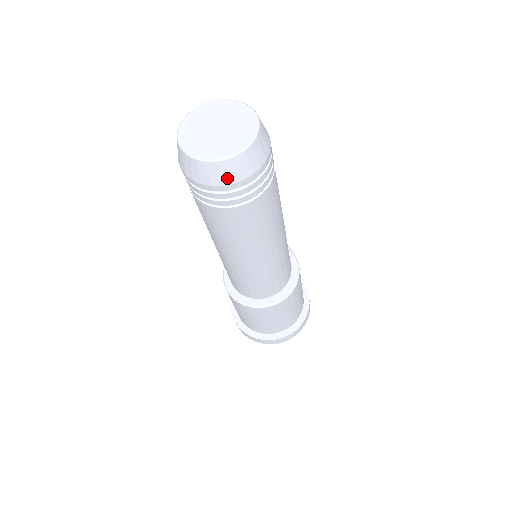
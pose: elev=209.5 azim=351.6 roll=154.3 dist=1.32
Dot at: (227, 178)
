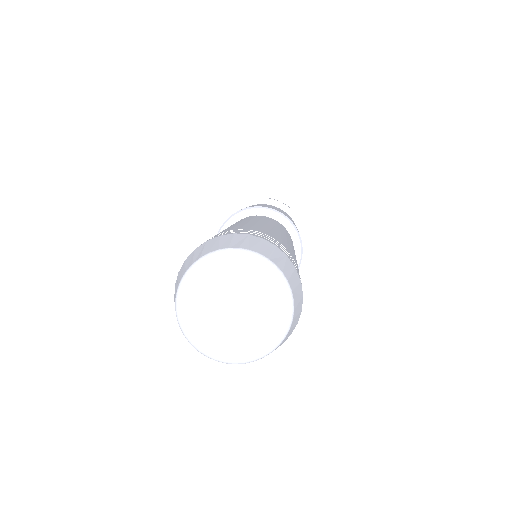
Dot at: occluded
